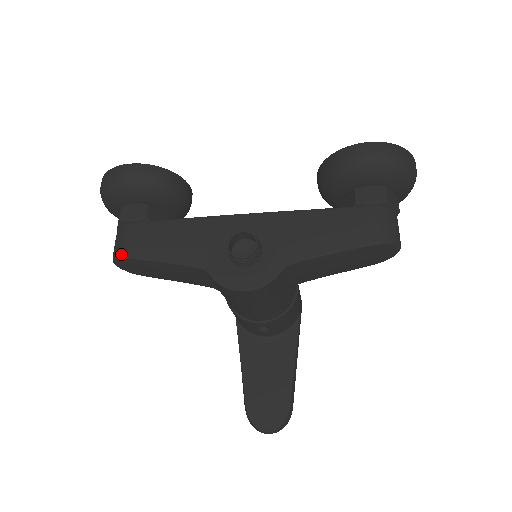
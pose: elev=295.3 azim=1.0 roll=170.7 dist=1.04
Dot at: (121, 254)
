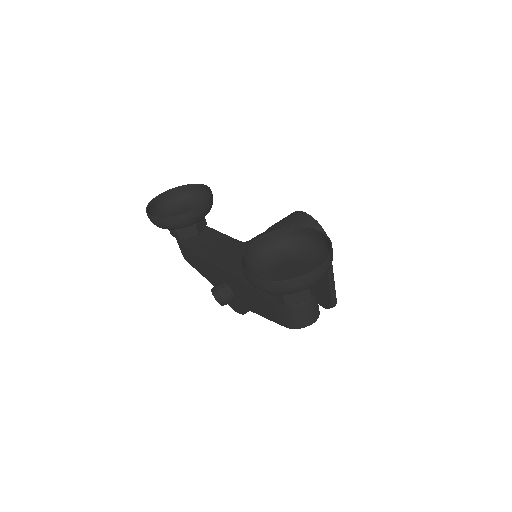
Dot at: occluded
